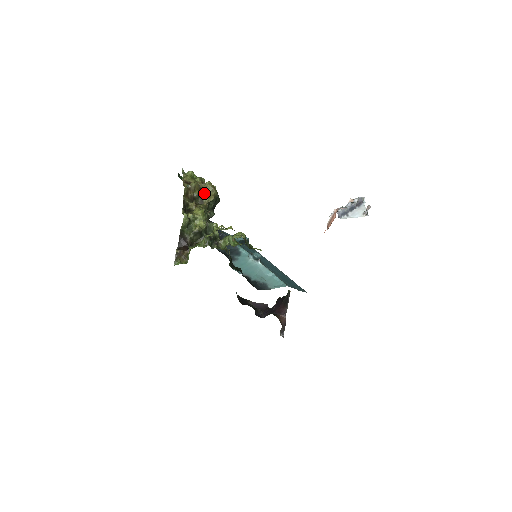
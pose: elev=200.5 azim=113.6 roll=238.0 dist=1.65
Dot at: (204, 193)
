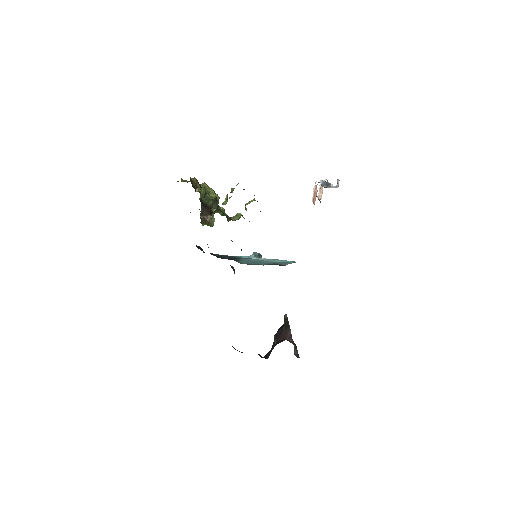
Dot at: occluded
